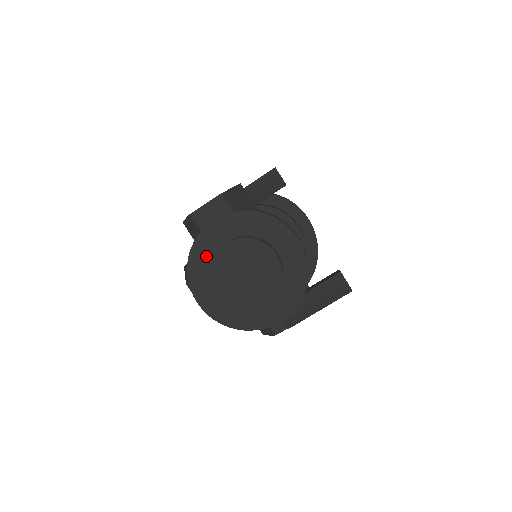
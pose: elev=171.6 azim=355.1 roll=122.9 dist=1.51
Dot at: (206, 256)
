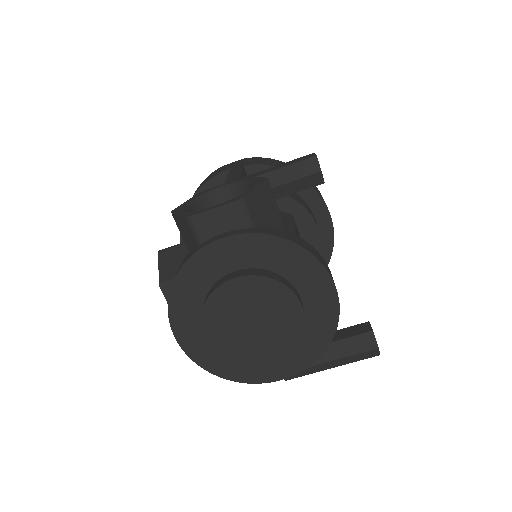
Dot at: (200, 282)
